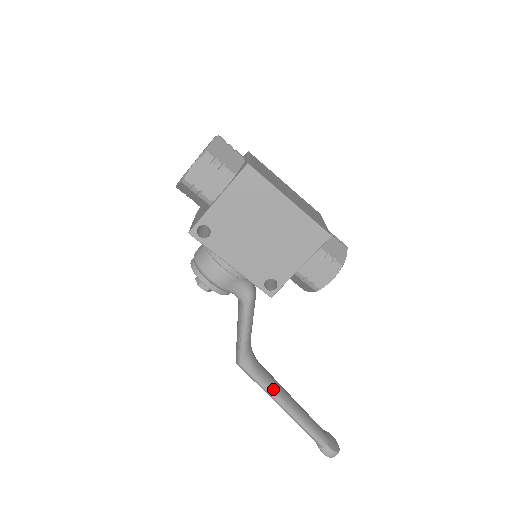
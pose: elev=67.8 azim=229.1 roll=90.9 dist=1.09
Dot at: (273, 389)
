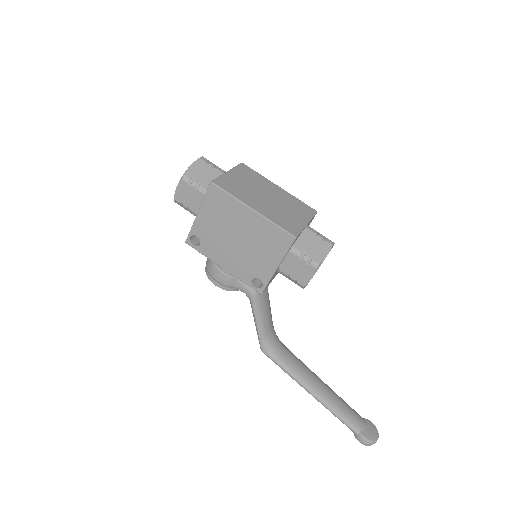
Dot at: (297, 375)
